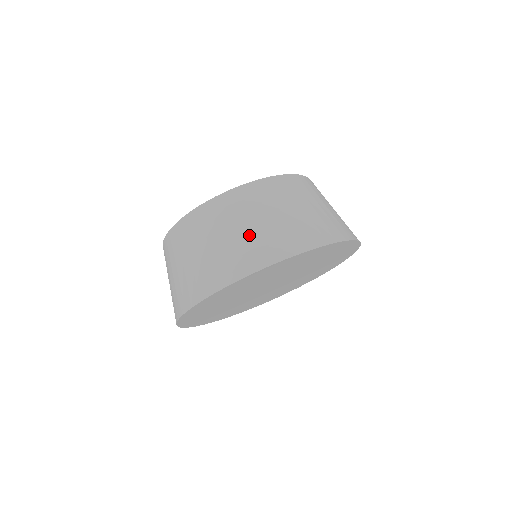
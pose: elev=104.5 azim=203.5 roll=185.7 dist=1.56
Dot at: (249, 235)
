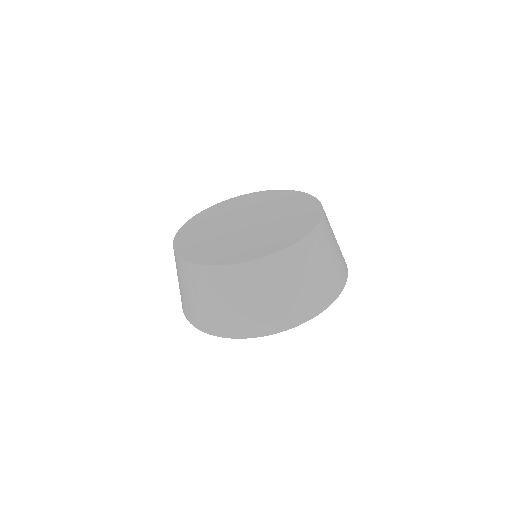
Dot at: (263, 306)
